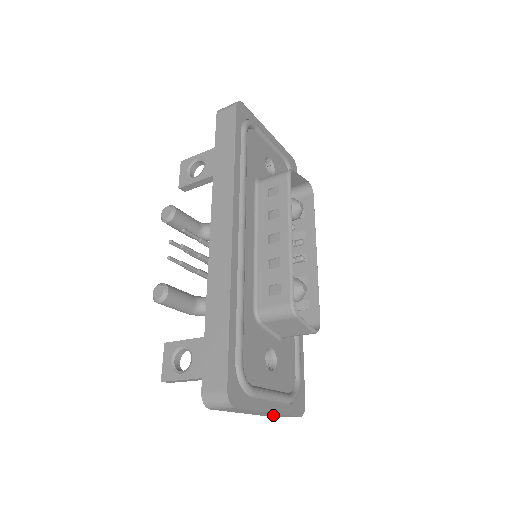
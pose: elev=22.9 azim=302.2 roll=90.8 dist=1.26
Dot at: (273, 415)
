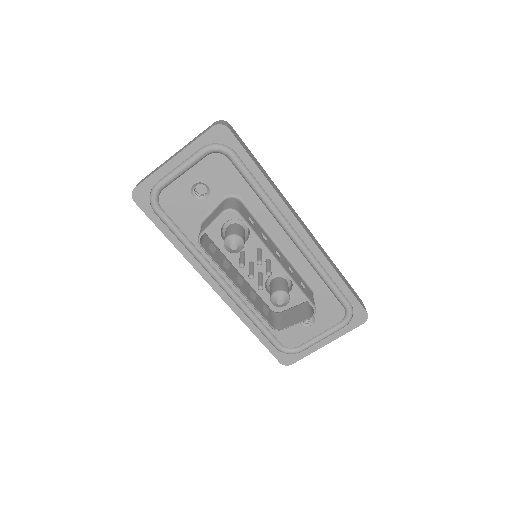
Dot at: occluded
